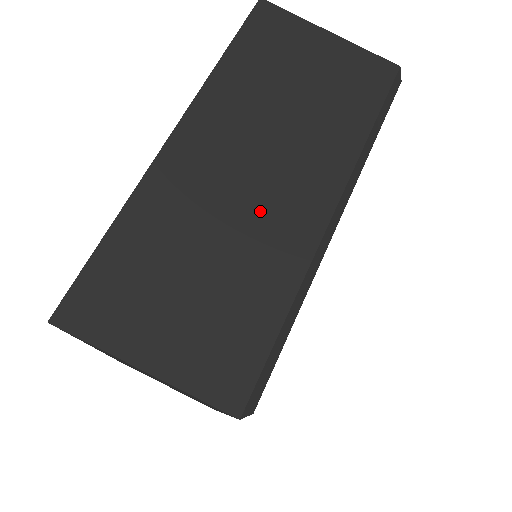
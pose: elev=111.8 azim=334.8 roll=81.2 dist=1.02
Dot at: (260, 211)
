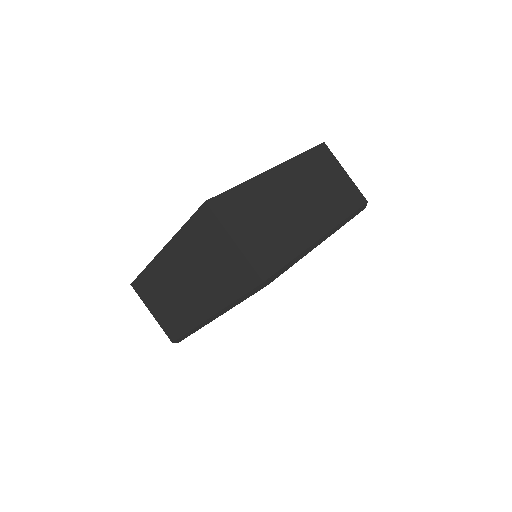
Dot at: (297, 216)
